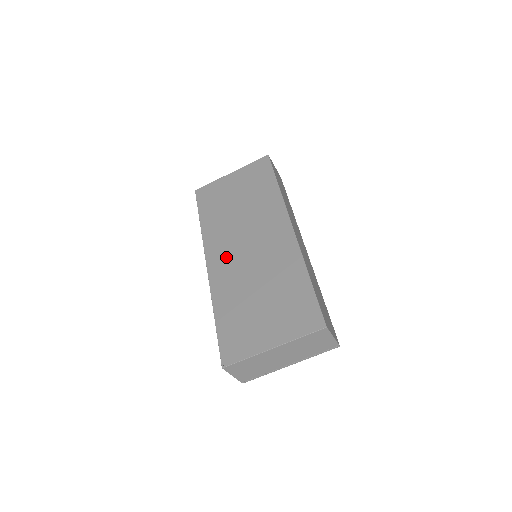
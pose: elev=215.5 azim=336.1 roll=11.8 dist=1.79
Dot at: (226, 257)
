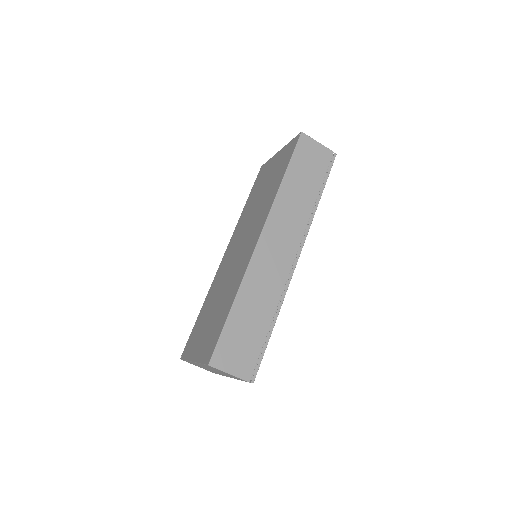
Dot at: (230, 253)
